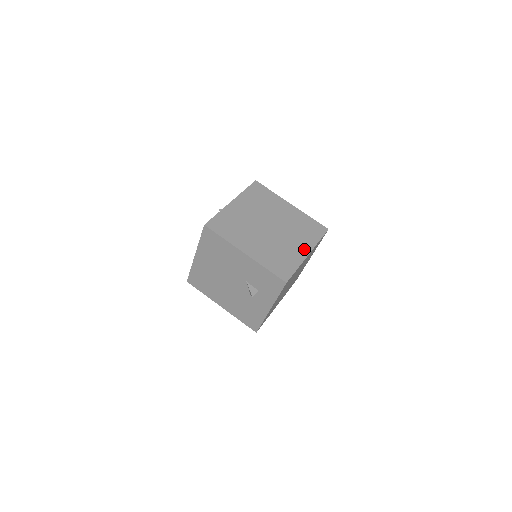
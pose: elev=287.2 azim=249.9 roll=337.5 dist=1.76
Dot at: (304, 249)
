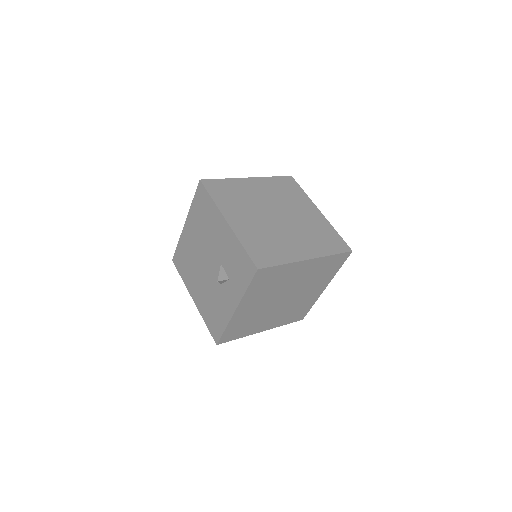
Dot at: (306, 252)
